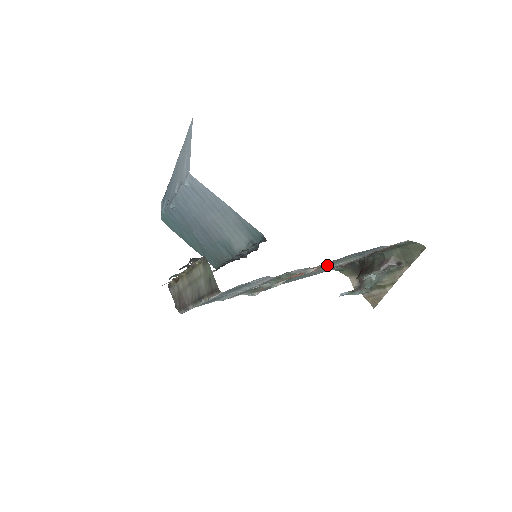
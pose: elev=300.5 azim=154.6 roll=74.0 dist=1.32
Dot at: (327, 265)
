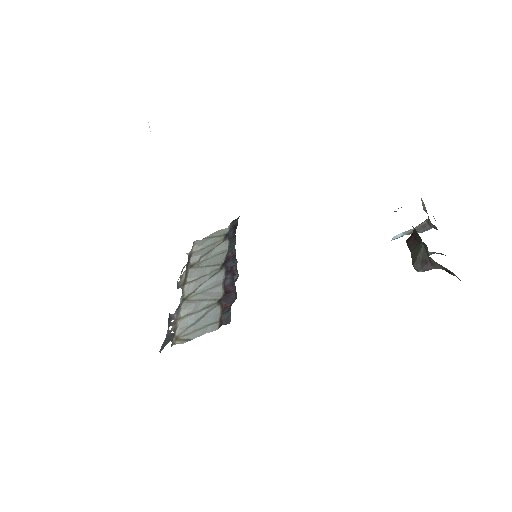
Dot at: occluded
